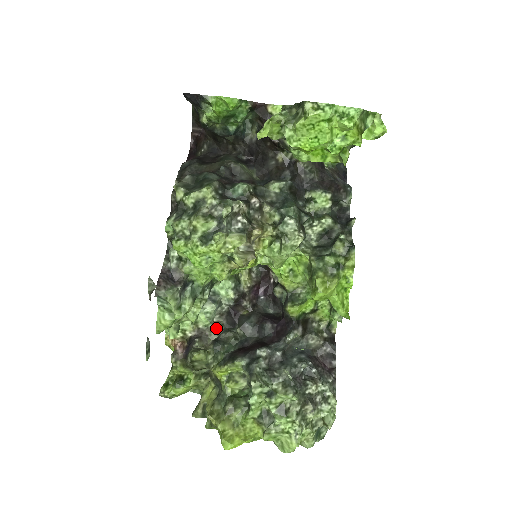
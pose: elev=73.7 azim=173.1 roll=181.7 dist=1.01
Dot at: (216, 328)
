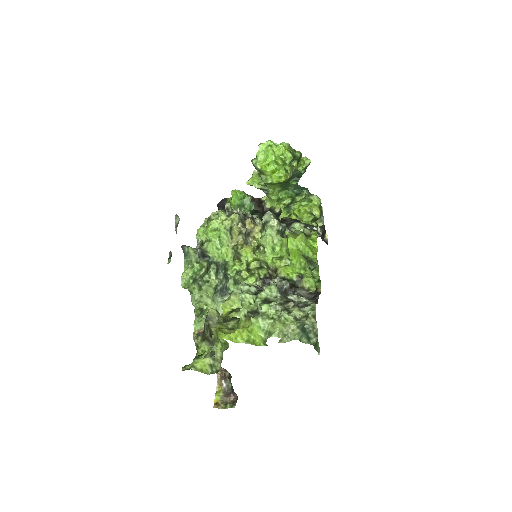
Dot at: occluded
